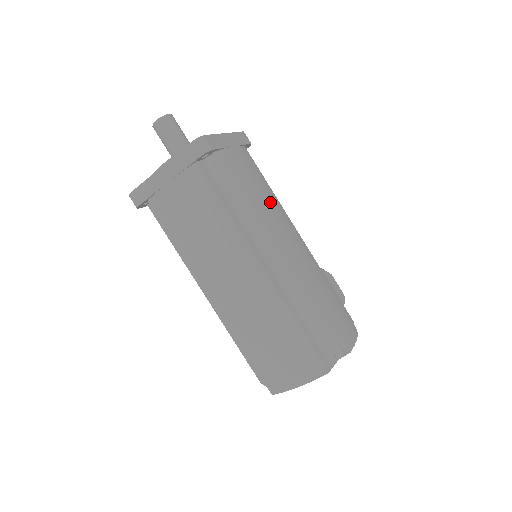
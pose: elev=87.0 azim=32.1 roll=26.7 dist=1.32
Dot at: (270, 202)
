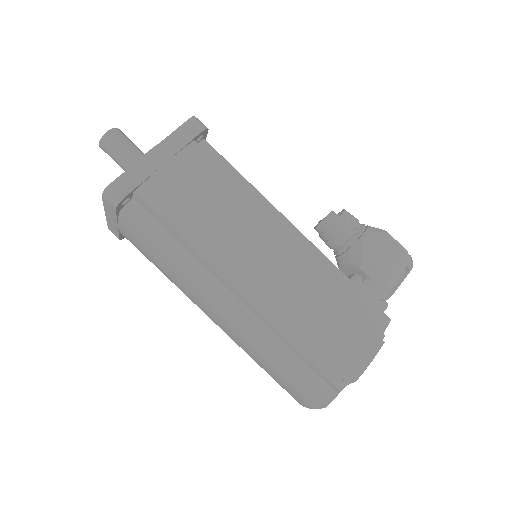
Dot at: (227, 216)
